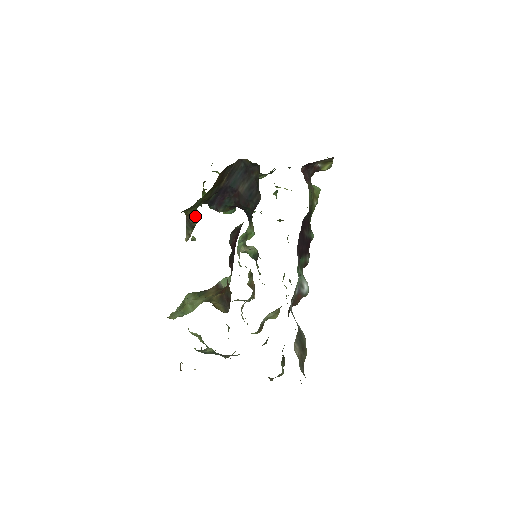
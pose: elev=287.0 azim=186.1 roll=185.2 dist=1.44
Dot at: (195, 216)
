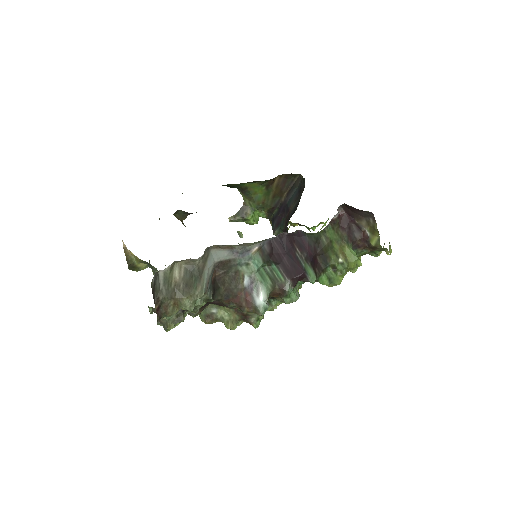
Dot at: (251, 213)
